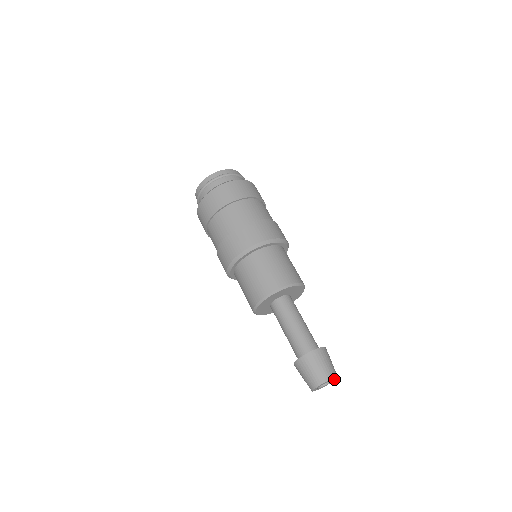
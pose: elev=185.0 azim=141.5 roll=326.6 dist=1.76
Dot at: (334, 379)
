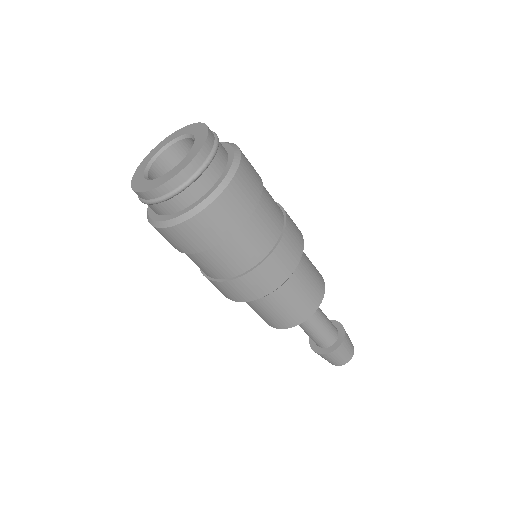
Dot at: occluded
